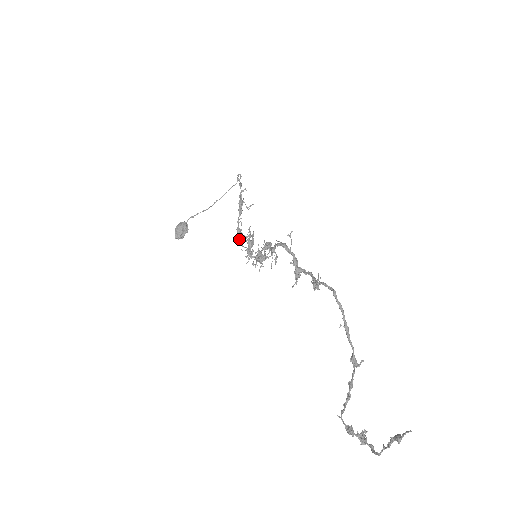
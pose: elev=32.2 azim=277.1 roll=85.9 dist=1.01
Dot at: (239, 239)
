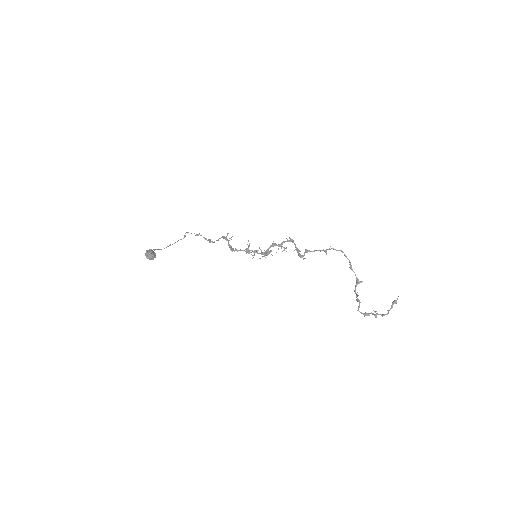
Dot at: (232, 251)
